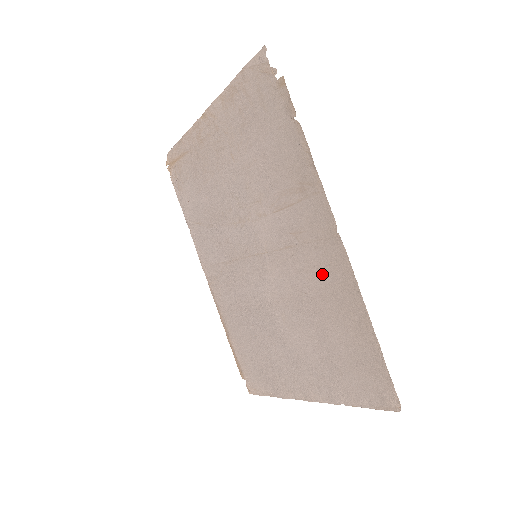
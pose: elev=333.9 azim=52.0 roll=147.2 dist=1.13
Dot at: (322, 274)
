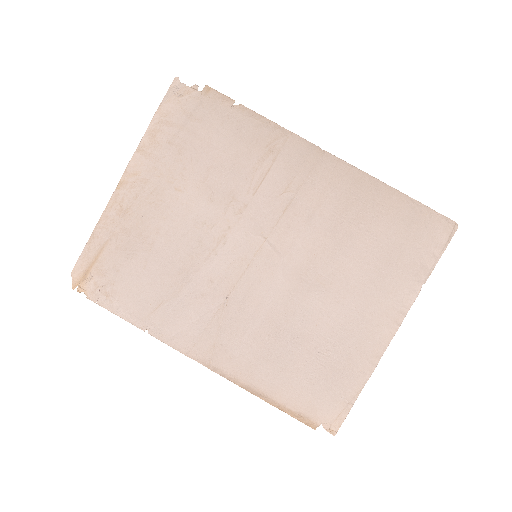
Dot at: (330, 196)
